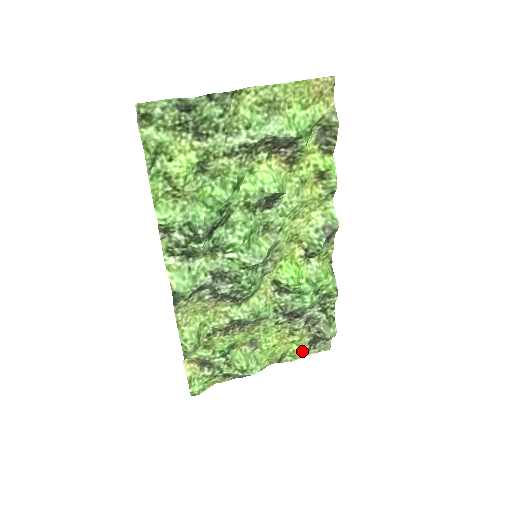
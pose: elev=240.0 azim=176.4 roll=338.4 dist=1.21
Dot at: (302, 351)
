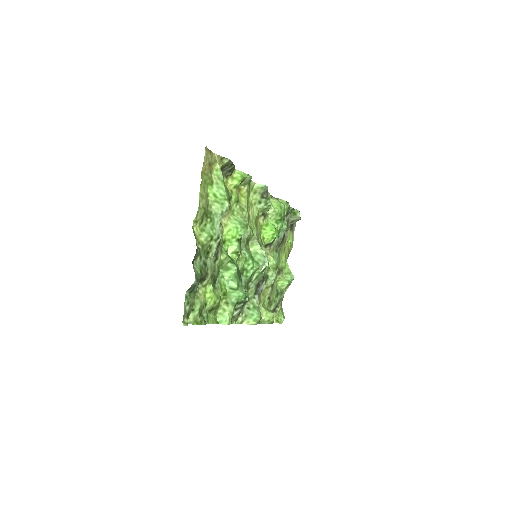
Dot at: (292, 237)
